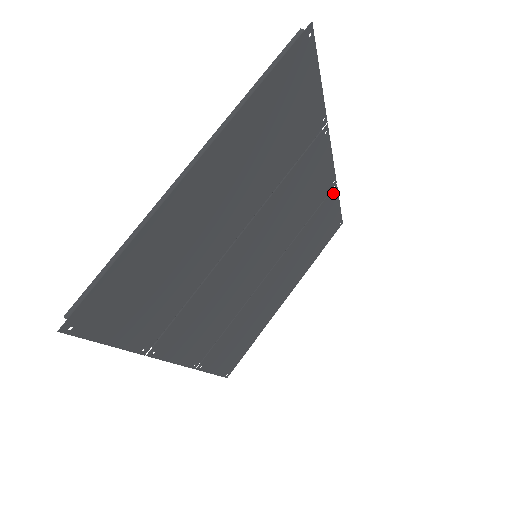
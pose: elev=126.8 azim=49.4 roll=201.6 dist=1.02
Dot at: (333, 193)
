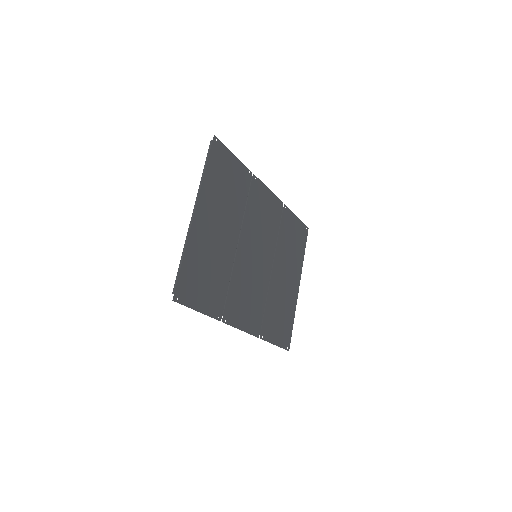
Dot at: (285, 210)
